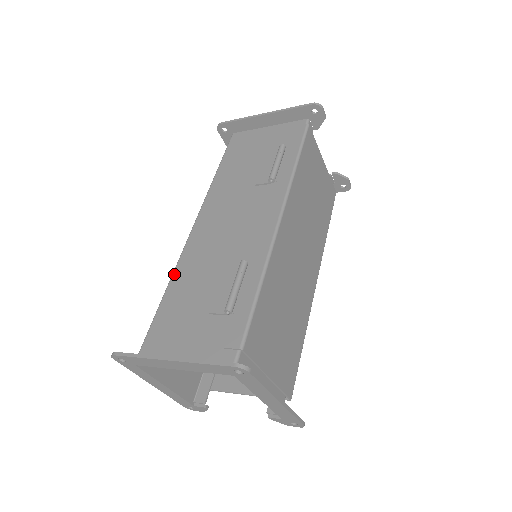
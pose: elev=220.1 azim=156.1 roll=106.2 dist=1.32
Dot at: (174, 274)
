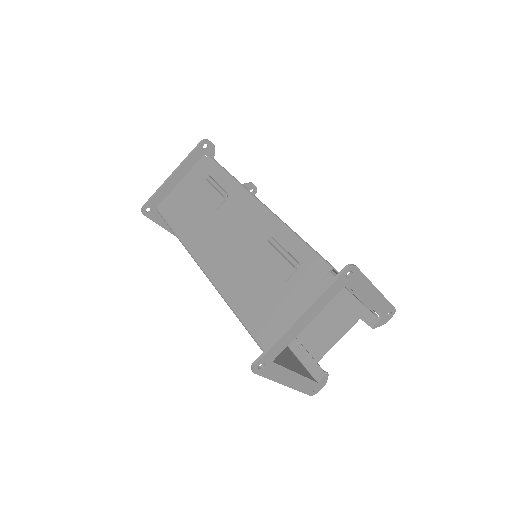
Dot at: (226, 298)
